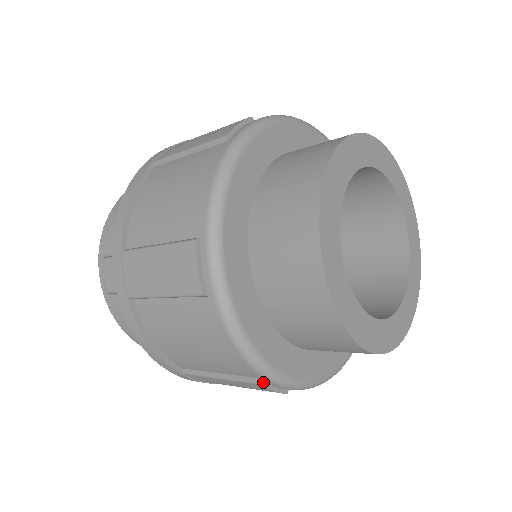
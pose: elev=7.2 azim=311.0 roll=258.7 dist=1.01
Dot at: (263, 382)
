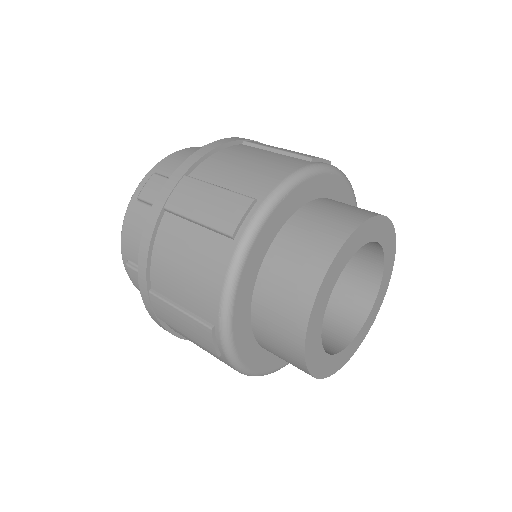
Dot at: occluded
